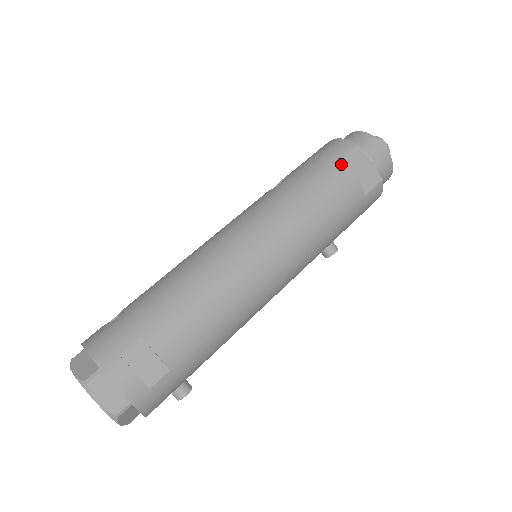
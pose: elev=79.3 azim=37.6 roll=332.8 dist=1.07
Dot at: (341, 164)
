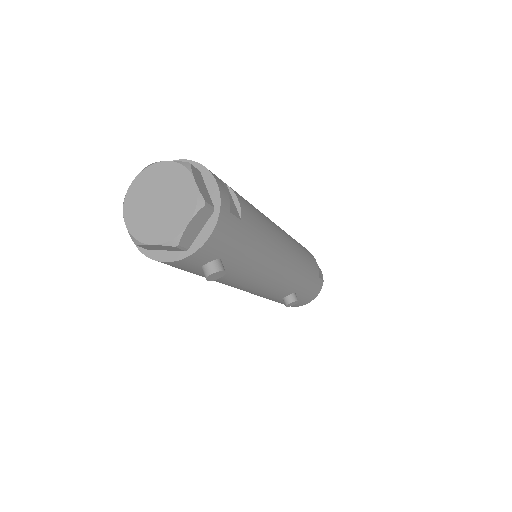
Dot at: occluded
